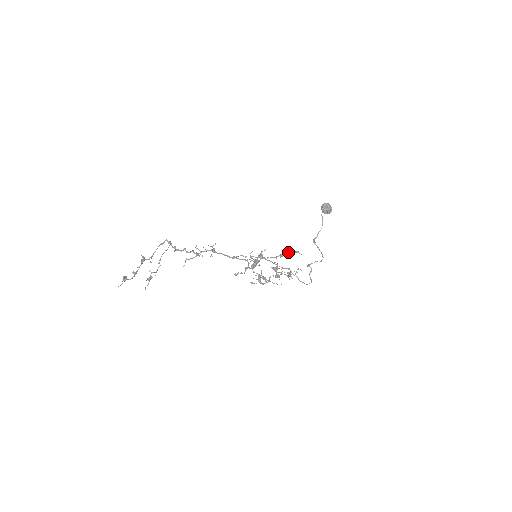
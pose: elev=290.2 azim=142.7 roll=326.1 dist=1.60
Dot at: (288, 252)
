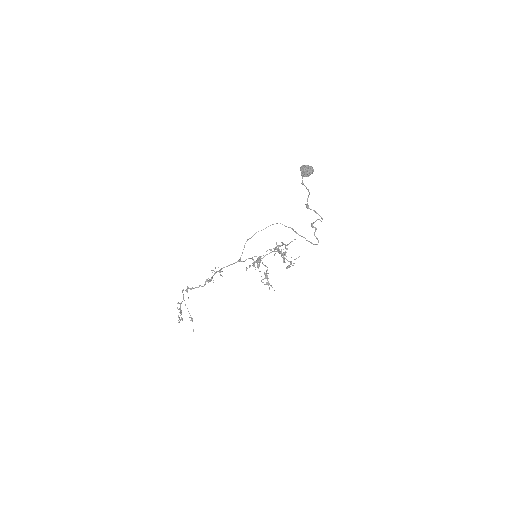
Dot at: (279, 252)
